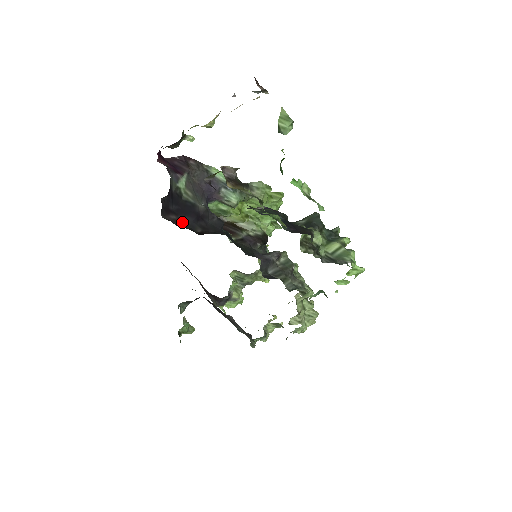
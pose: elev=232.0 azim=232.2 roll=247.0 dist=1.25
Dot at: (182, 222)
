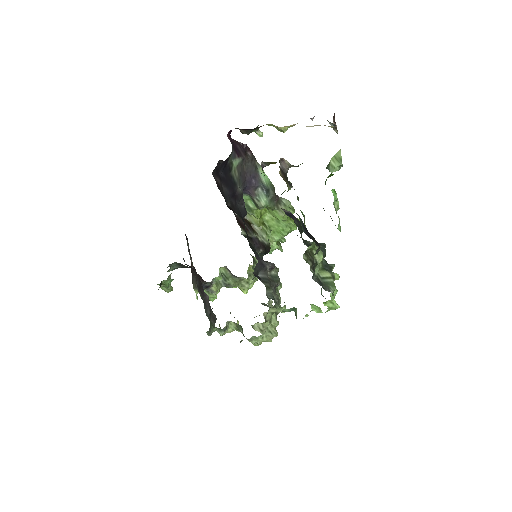
Dot at: (222, 189)
